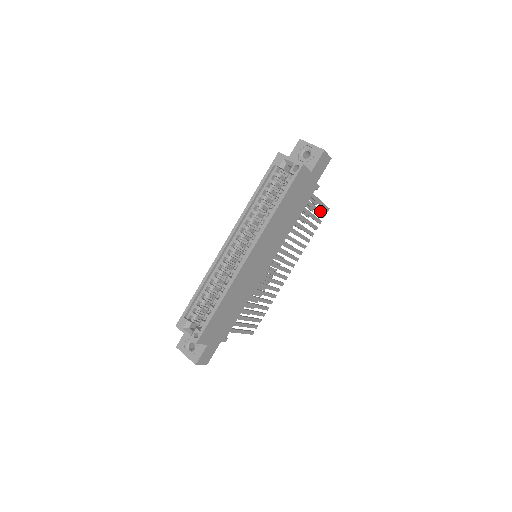
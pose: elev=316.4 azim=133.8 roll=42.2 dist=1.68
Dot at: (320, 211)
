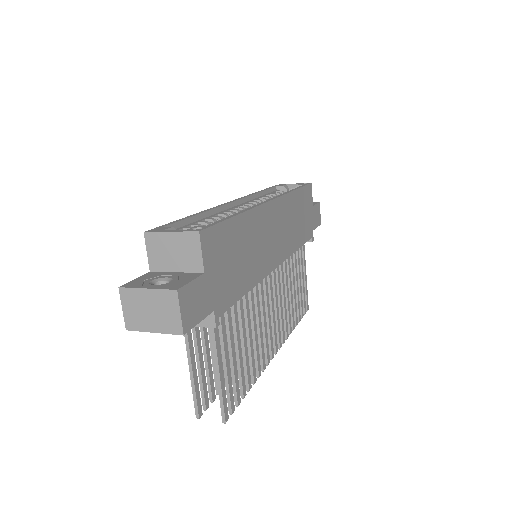
Dot at: (304, 295)
